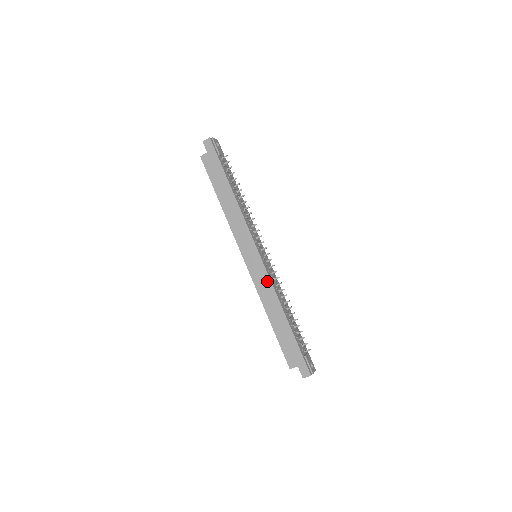
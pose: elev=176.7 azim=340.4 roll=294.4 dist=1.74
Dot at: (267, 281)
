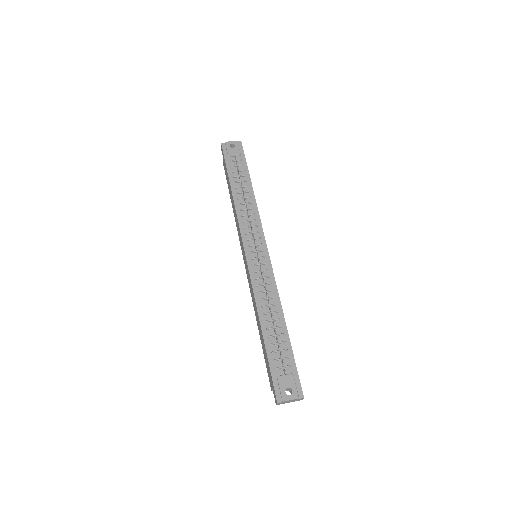
Dot at: (251, 284)
